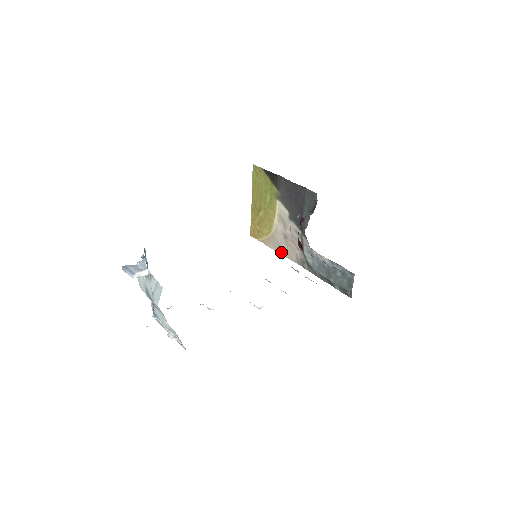
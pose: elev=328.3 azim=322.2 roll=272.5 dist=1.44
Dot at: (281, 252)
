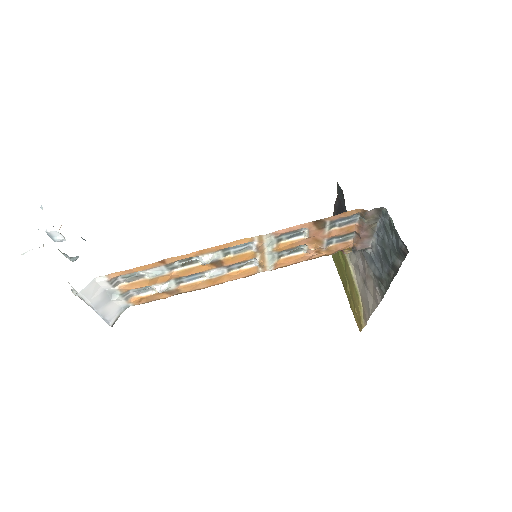
Dot at: (372, 309)
